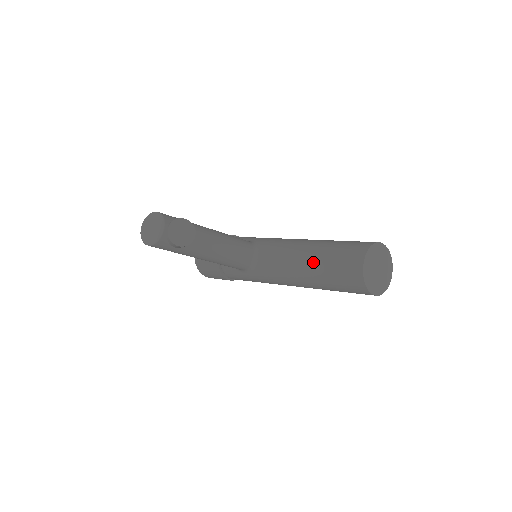
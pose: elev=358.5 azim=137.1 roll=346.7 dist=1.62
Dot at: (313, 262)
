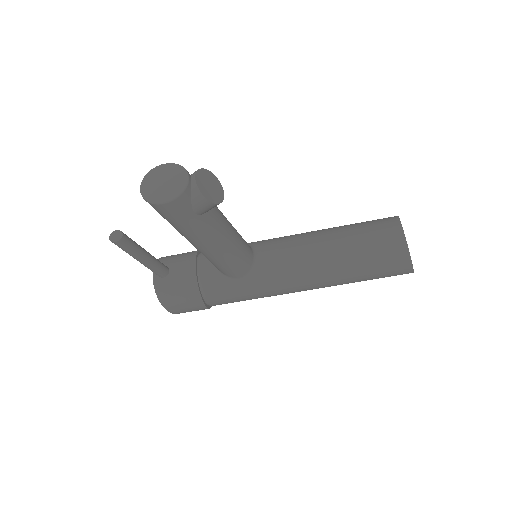
Dot at: (340, 243)
